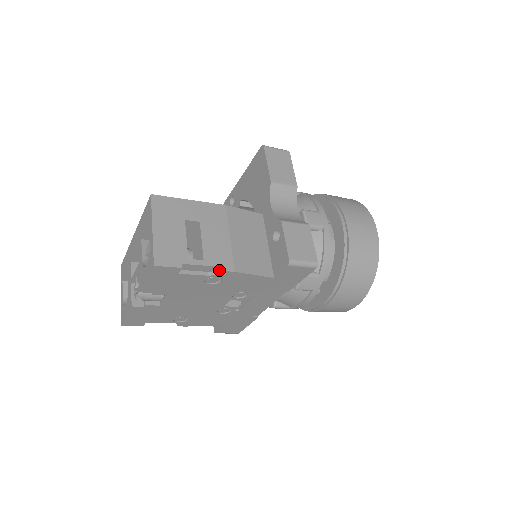
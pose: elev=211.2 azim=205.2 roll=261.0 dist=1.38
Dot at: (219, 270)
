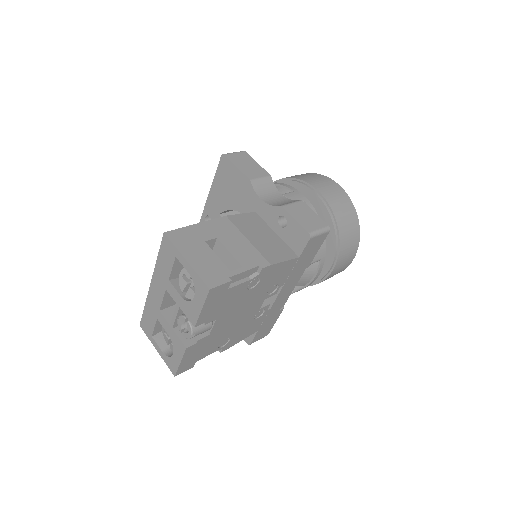
Dot at: (257, 270)
